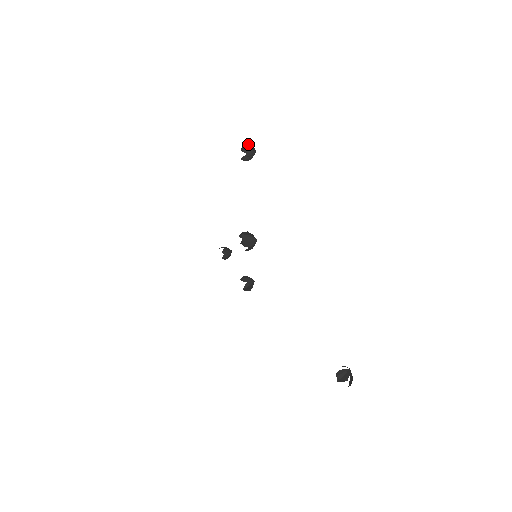
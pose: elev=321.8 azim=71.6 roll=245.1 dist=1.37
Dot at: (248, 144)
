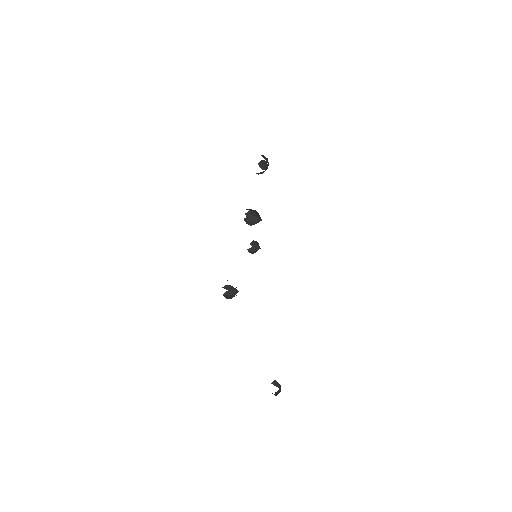
Dot at: occluded
